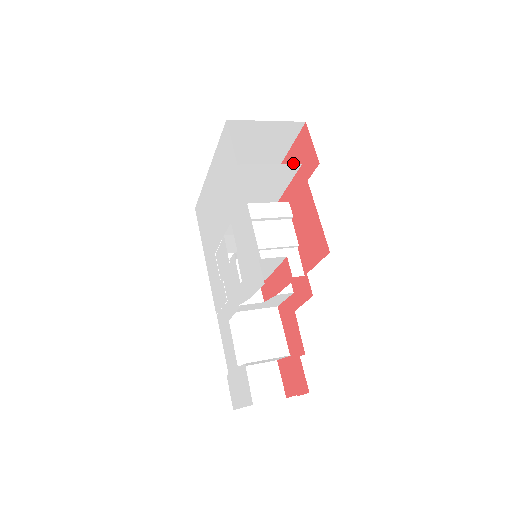
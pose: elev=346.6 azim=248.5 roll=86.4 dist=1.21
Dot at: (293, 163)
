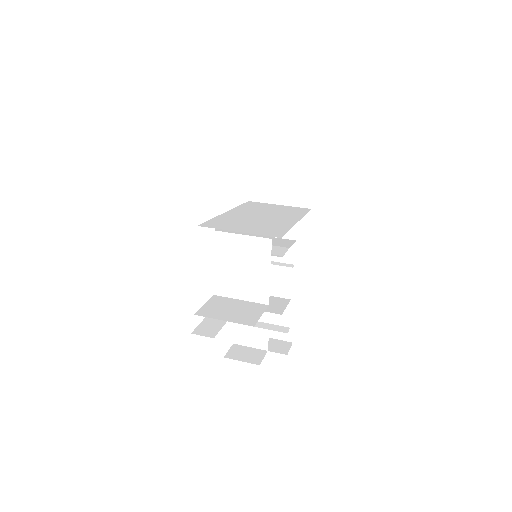
Dot at: occluded
